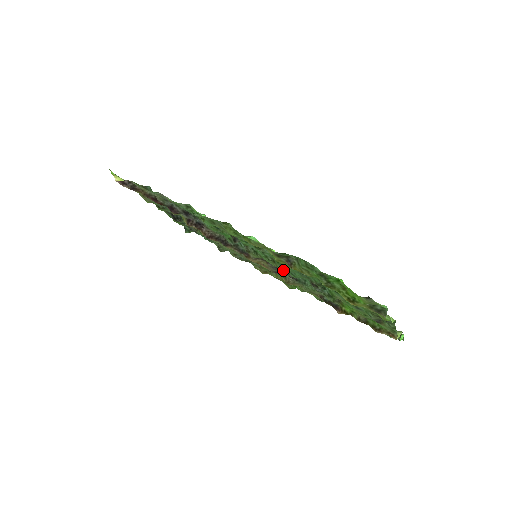
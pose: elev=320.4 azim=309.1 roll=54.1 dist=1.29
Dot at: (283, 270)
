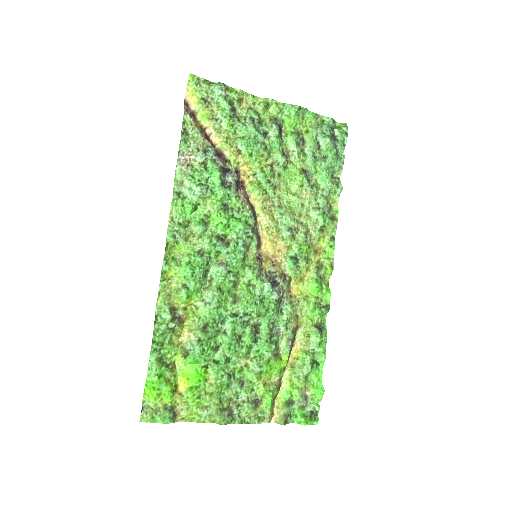
Dot at: (279, 283)
